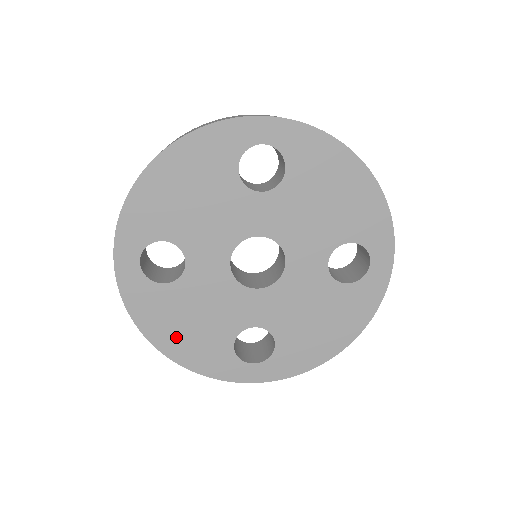
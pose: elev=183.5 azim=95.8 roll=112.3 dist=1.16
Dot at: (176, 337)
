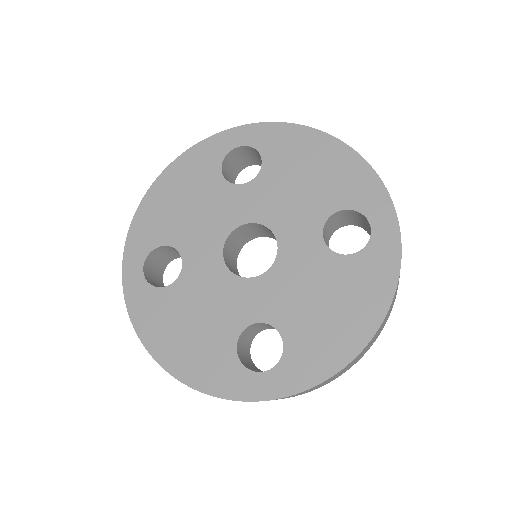
Dot at: (176, 346)
